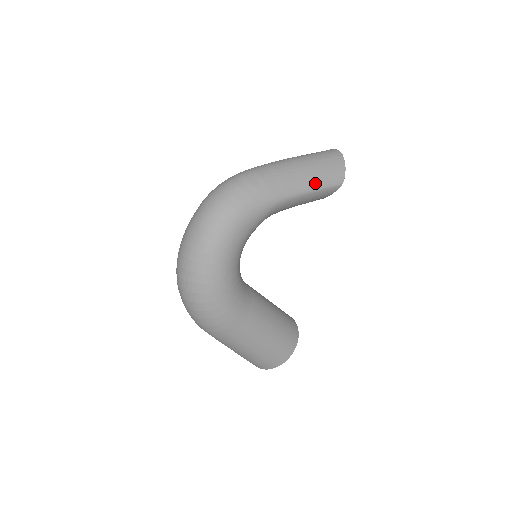
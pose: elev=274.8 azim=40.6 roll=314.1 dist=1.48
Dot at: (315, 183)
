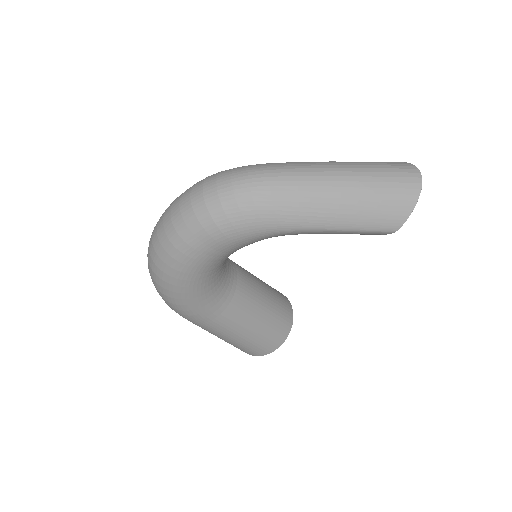
Dot at: (350, 222)
